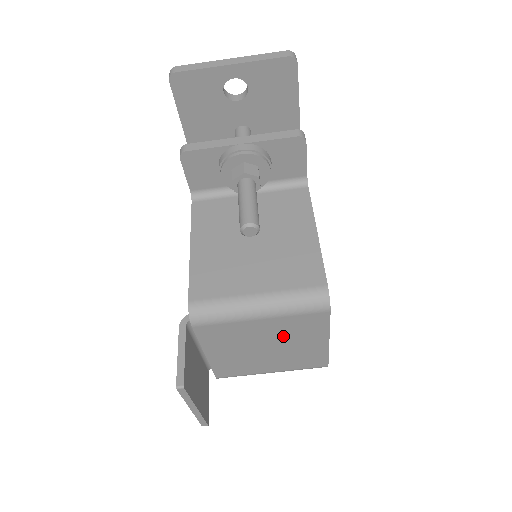
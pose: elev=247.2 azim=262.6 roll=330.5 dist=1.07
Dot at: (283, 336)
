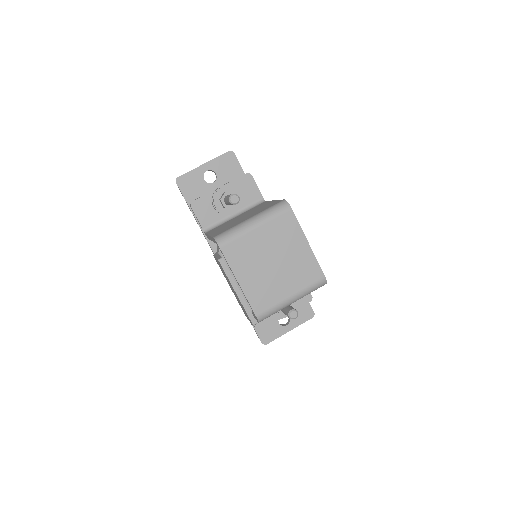
Dot at: (278, 245)
